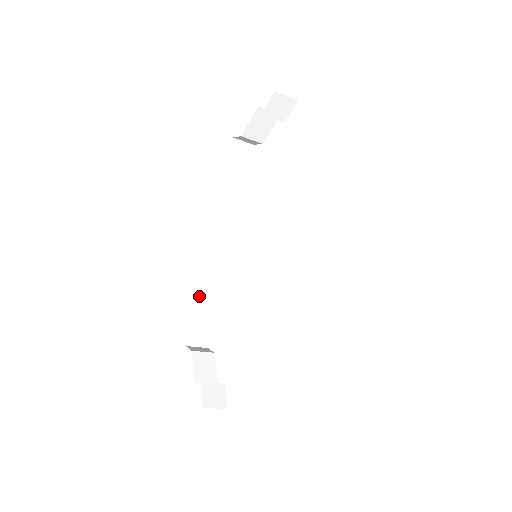
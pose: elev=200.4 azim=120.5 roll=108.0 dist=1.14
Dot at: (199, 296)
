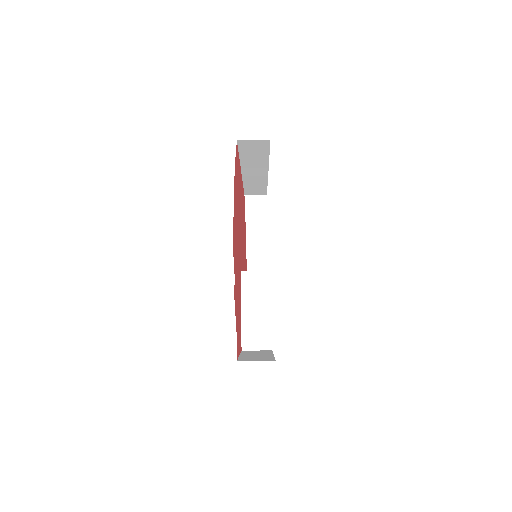
Dot at: occluded
